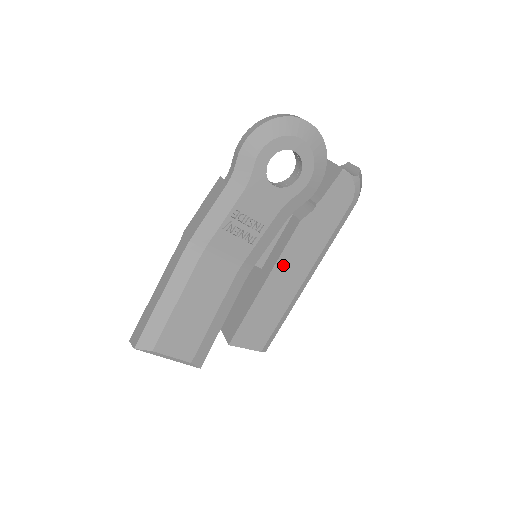
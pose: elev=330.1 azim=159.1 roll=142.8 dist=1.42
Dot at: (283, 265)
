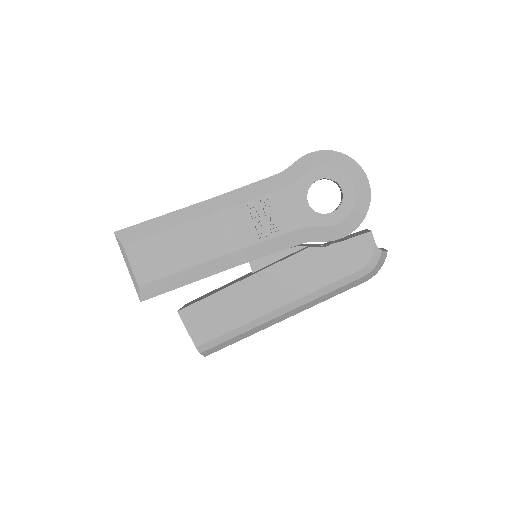
Dot at: (270, 276)
